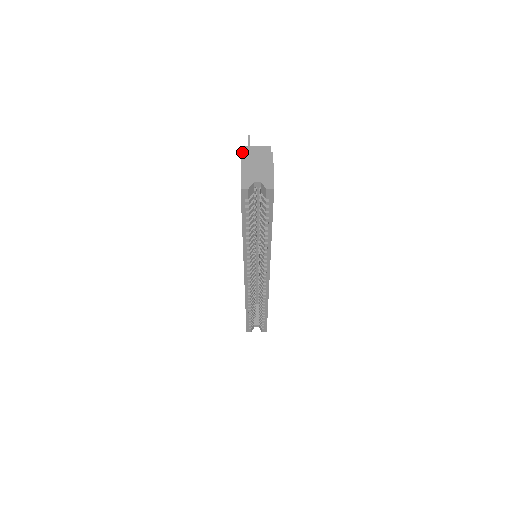
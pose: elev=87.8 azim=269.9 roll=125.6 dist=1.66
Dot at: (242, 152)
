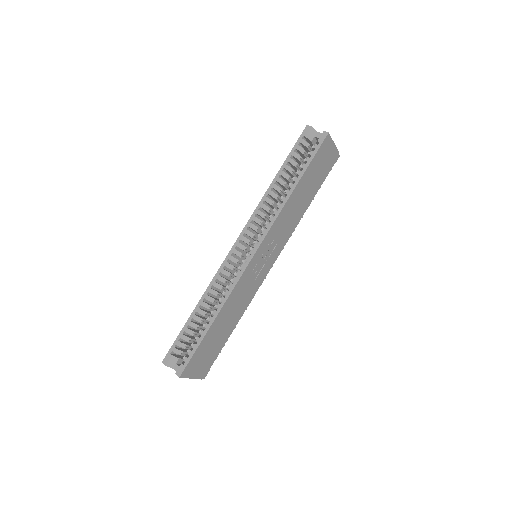
Dot at: occluded
